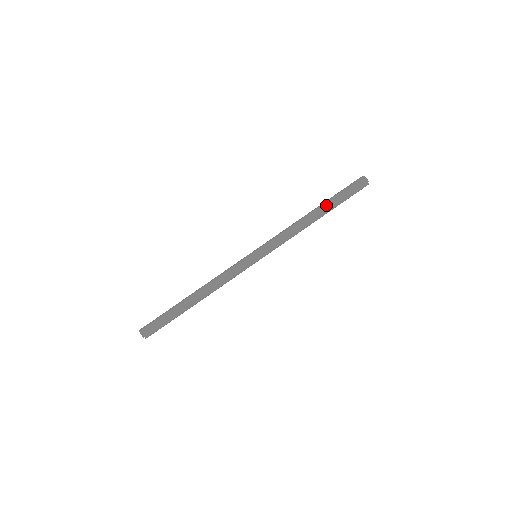
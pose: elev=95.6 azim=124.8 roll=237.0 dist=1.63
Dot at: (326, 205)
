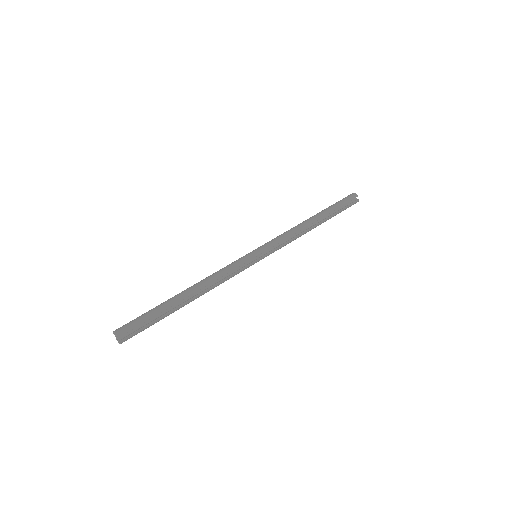
Dot at: (322, 212)
